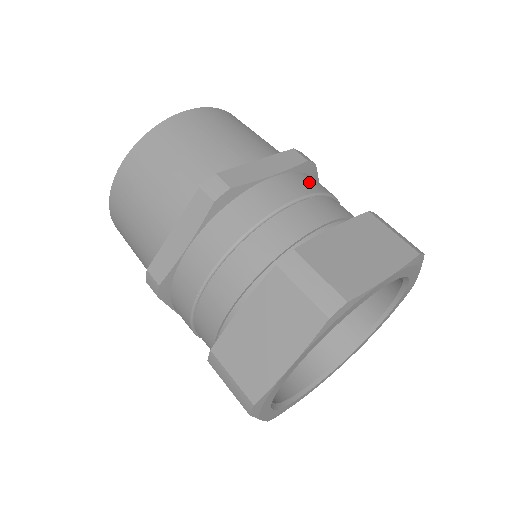
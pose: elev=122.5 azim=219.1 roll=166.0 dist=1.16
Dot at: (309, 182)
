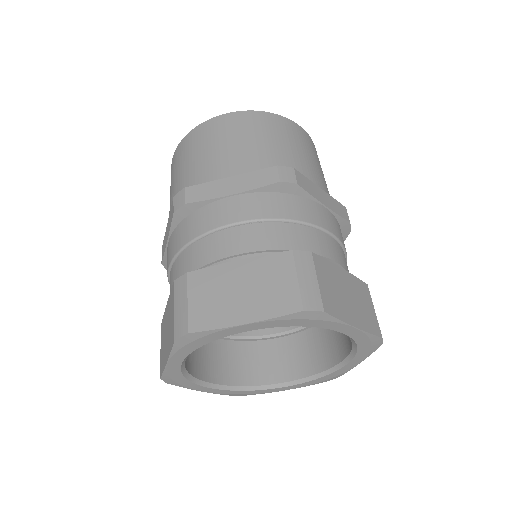
Dot at: (269, 205)
